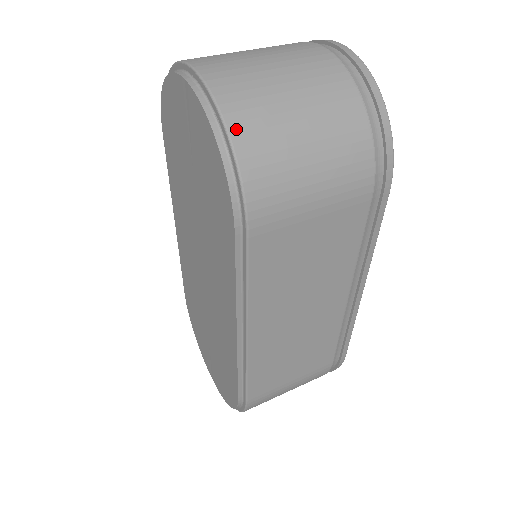
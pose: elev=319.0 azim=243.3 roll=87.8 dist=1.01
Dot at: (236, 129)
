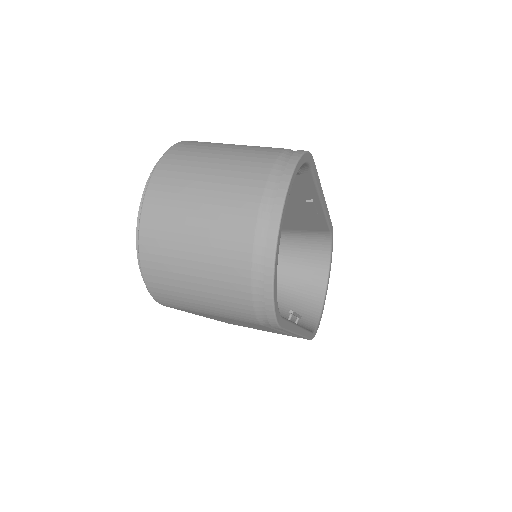
Dot at: (146, 264)
